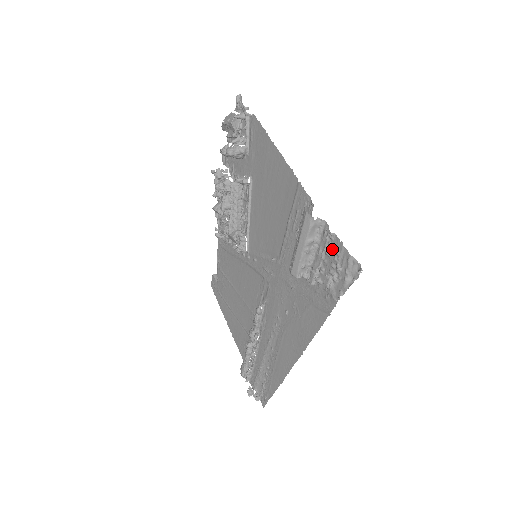
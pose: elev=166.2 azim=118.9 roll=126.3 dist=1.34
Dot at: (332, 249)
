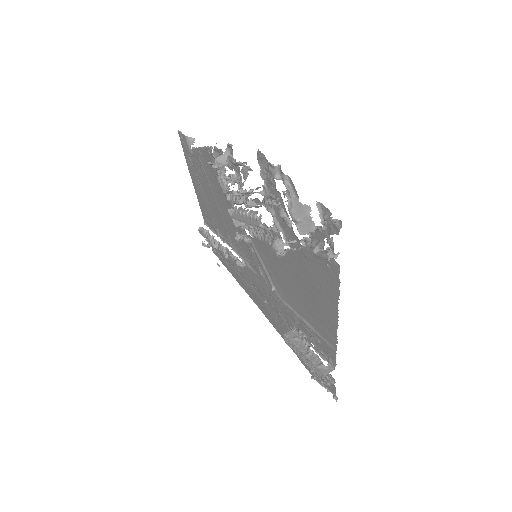
Dot at: (327, 378)
